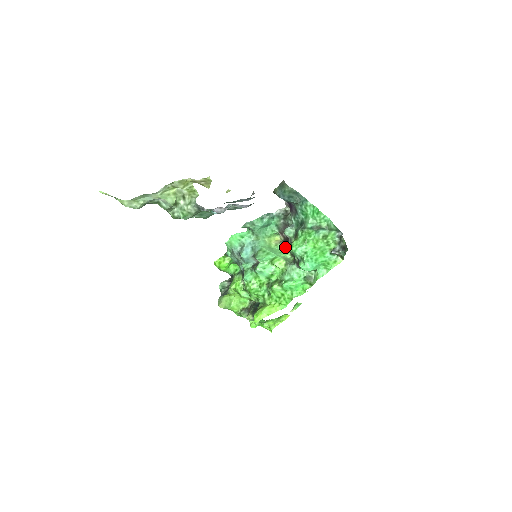
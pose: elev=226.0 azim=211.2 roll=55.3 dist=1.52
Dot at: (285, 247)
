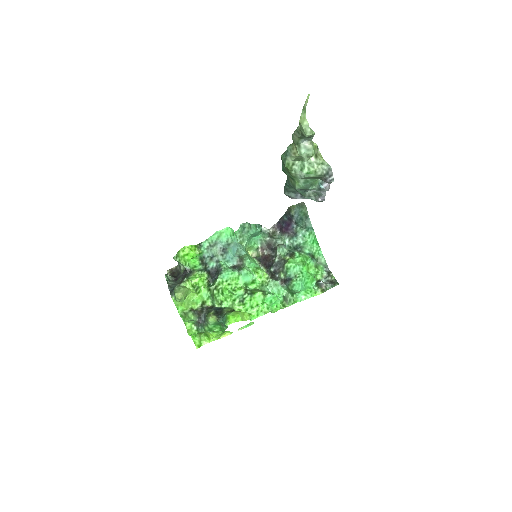
Dot at: (260, 263)
